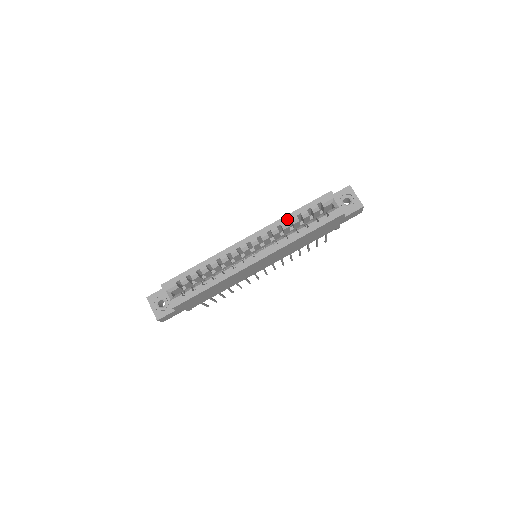
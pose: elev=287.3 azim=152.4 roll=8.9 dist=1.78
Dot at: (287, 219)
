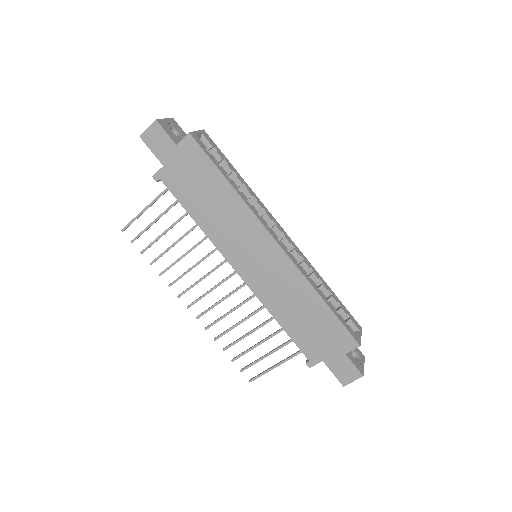
Dot at: (321, 279)
